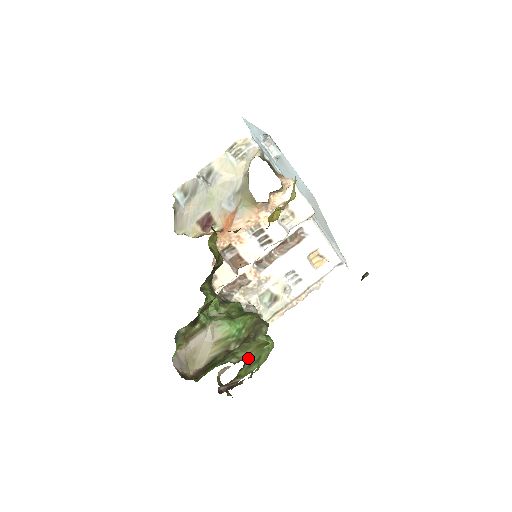
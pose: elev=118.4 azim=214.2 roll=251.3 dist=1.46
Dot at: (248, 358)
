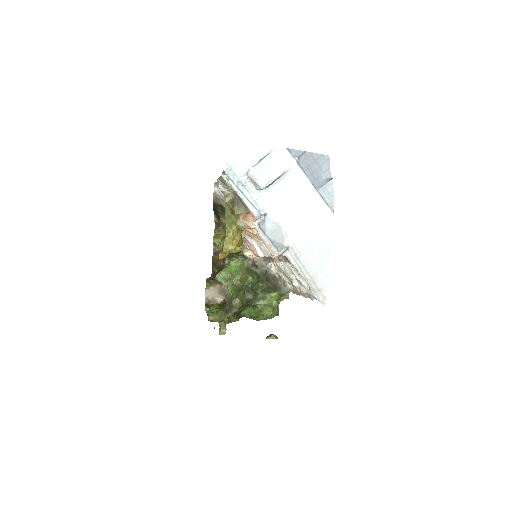
Dot at: (243, 315)
